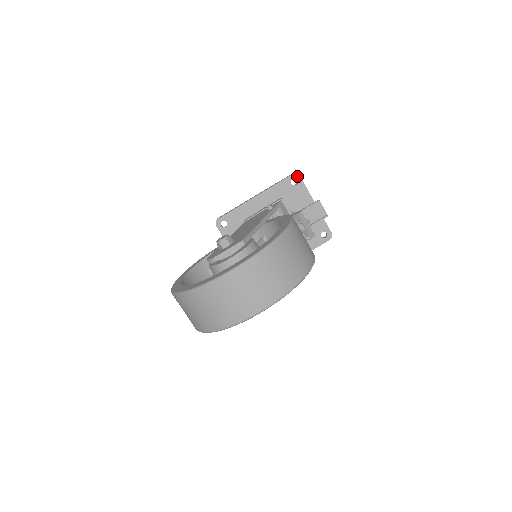
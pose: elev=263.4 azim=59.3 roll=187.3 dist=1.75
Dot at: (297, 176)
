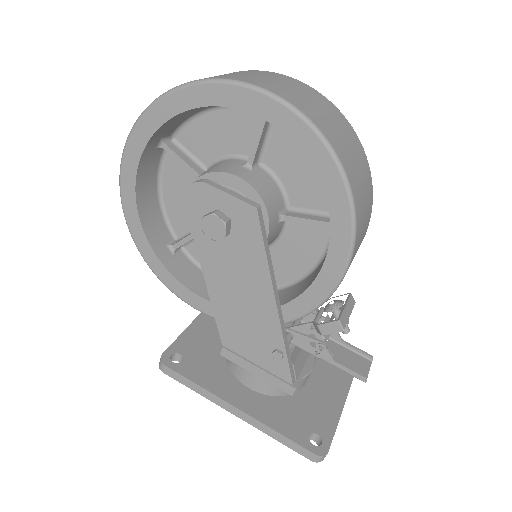
Dot at: occluded
